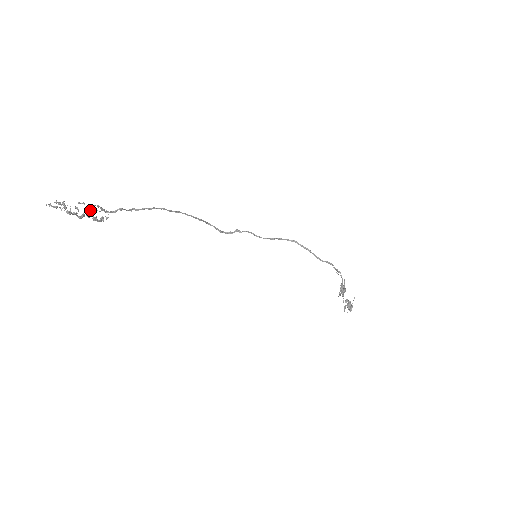
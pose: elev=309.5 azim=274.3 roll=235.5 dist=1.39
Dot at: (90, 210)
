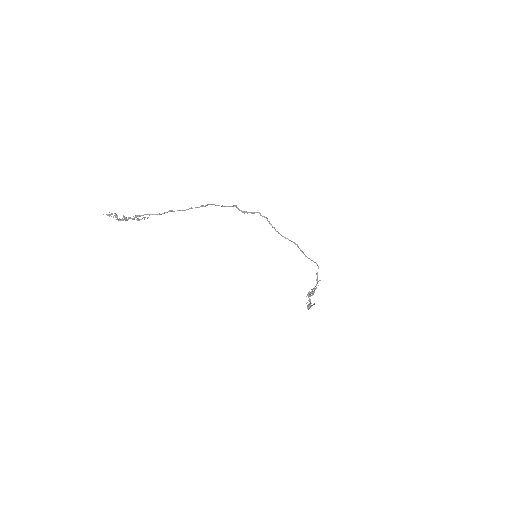
Dot at: (135, 215)
